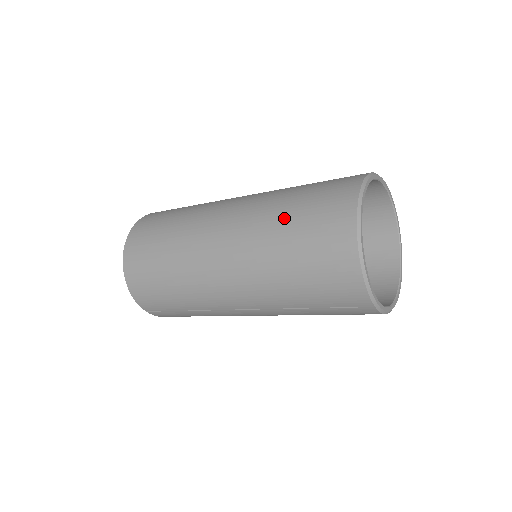
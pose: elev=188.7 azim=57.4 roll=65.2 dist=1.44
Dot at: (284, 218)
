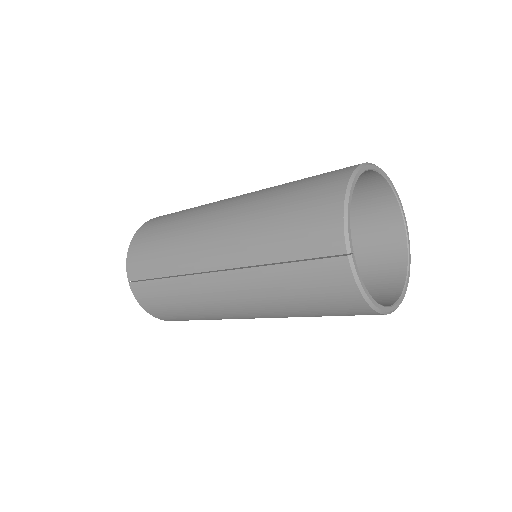
Dot at: (294, 181)
